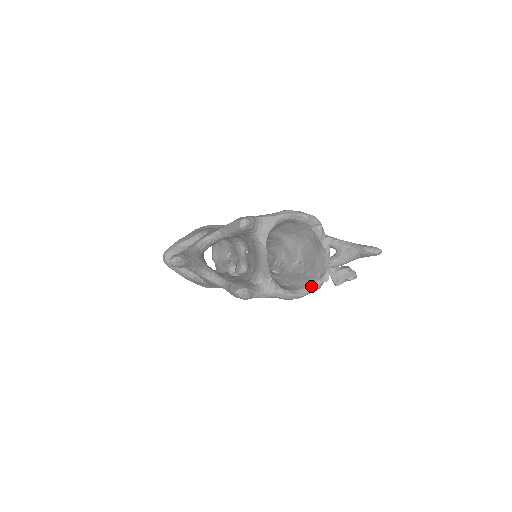
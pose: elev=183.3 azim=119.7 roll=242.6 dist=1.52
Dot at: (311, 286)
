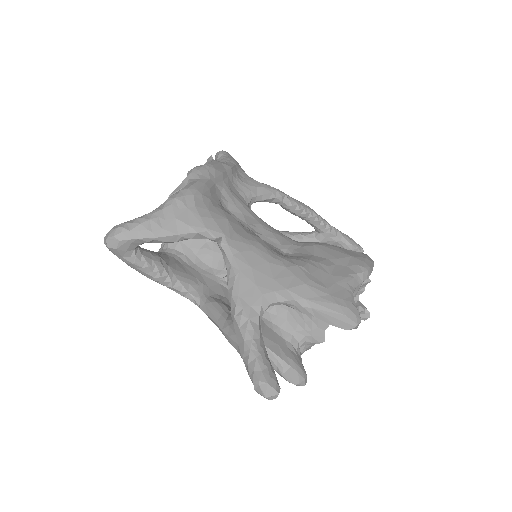
Dot at: occluded
